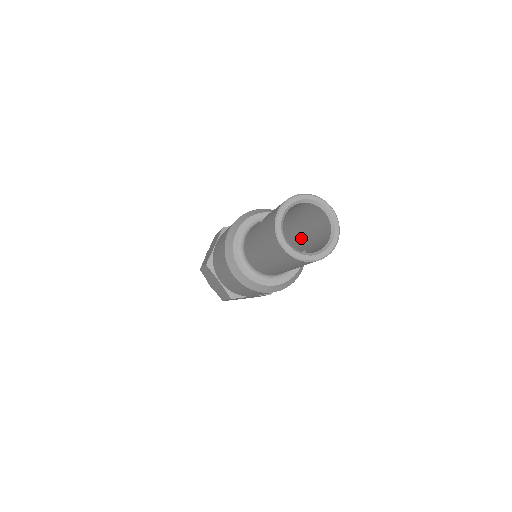
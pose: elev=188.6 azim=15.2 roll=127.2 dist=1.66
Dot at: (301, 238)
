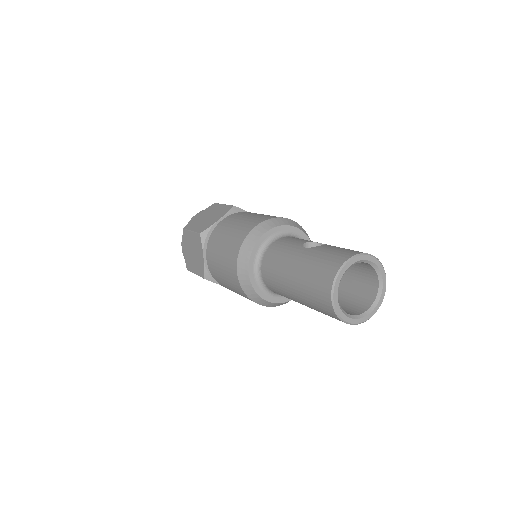
Dot at: occluded
